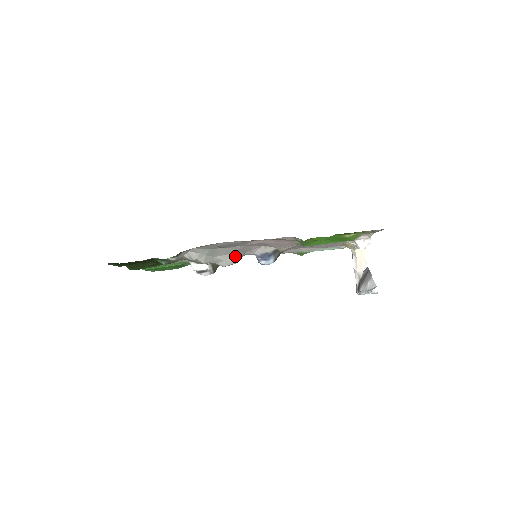
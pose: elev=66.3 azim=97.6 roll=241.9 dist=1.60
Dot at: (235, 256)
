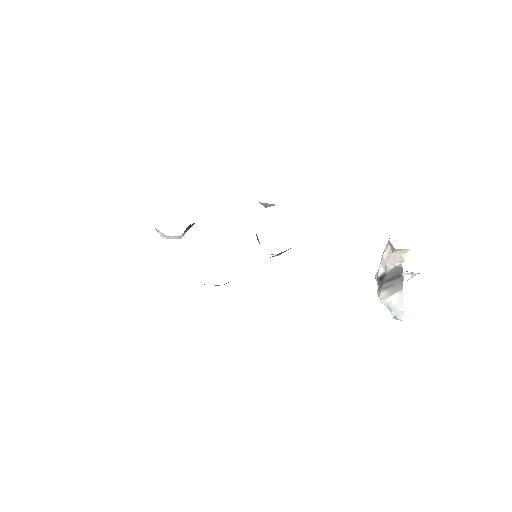
Dot at: occluded
